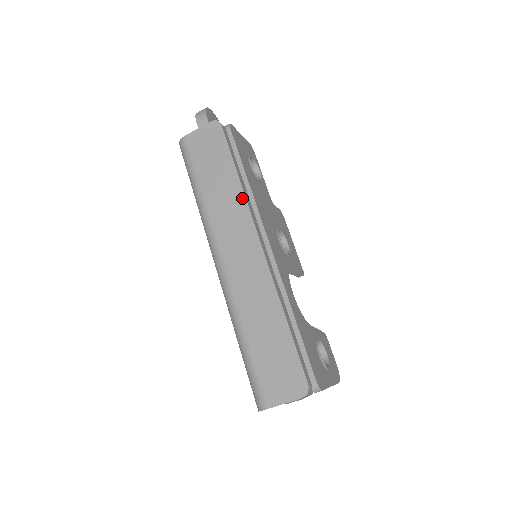
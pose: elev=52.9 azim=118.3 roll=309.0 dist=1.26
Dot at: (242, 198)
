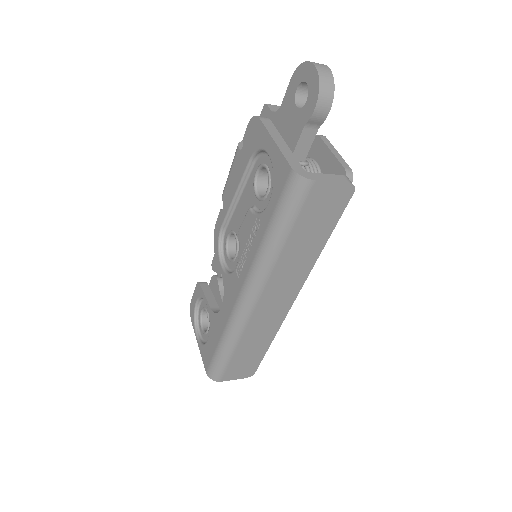
Dot at: (311, 266)
